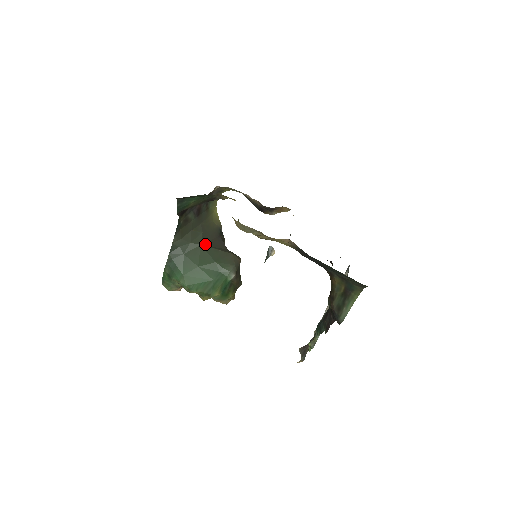
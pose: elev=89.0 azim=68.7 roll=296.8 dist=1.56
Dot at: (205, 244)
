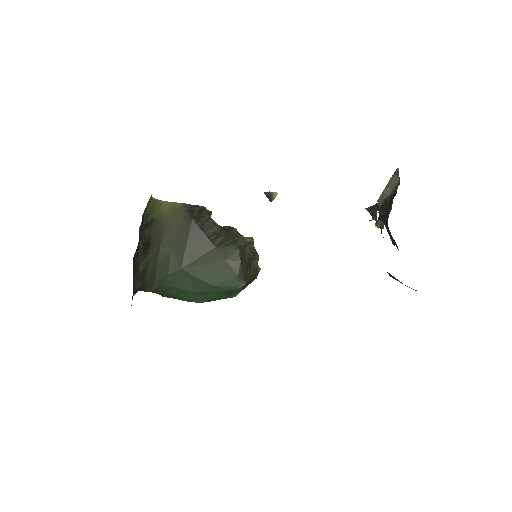
Dot at: (185, 262)
